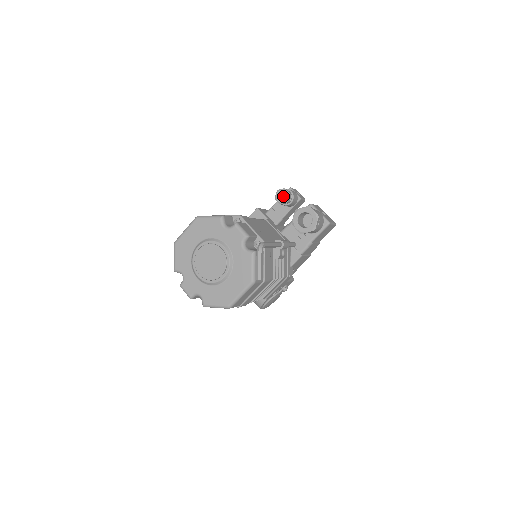
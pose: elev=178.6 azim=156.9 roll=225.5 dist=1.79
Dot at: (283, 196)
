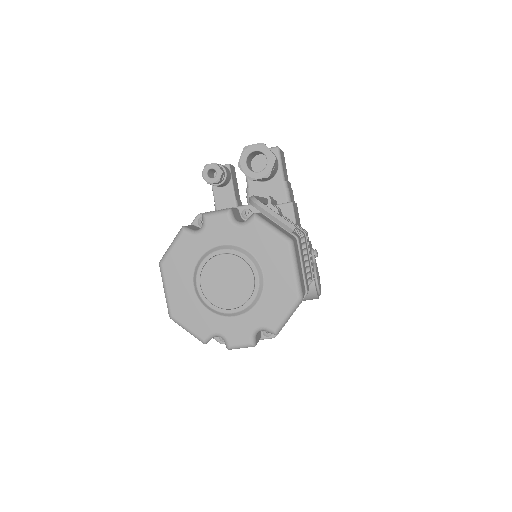
Dot at: occluded
